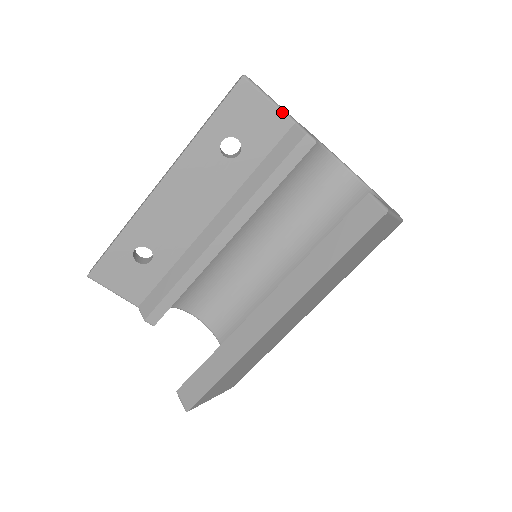
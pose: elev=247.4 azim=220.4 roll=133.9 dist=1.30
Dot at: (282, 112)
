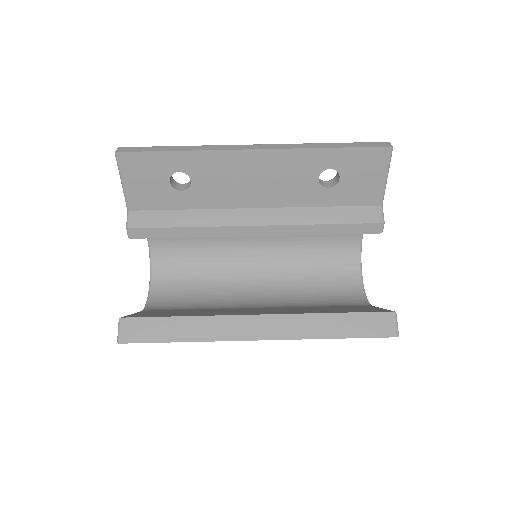
Dot at: (383, 191)
